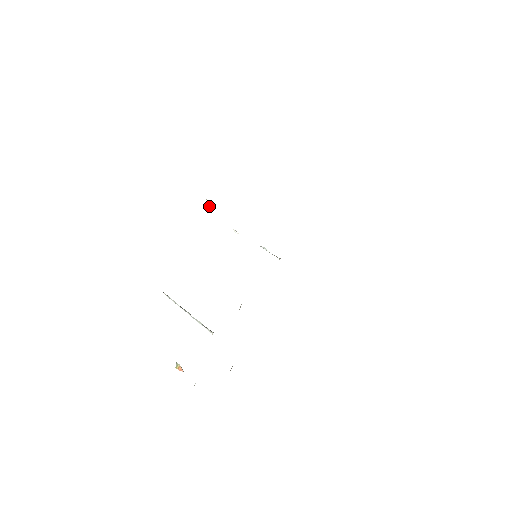
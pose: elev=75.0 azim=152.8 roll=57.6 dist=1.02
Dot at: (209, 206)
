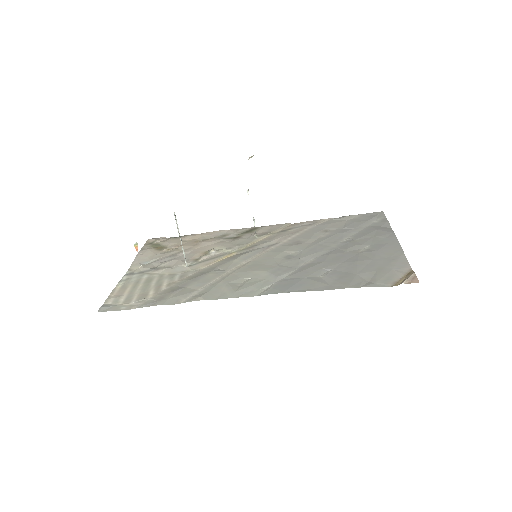
Dot at: occluded
